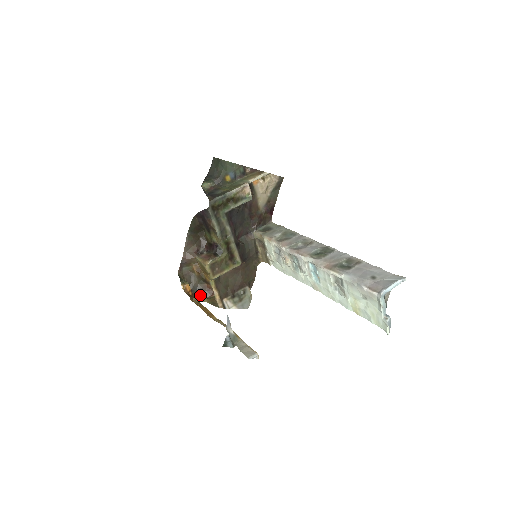
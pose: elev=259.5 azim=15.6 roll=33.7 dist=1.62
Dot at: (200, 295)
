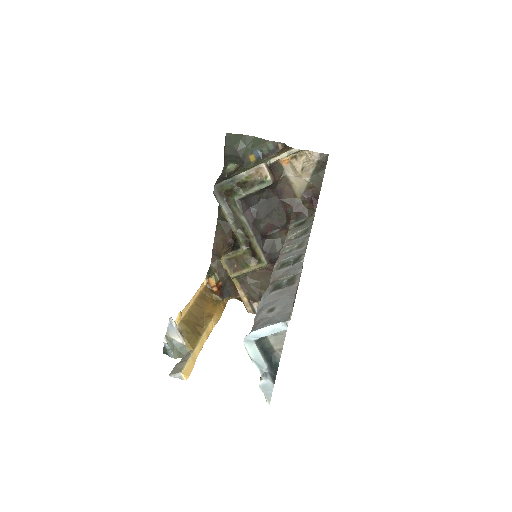
Dot at: (226, 293)
